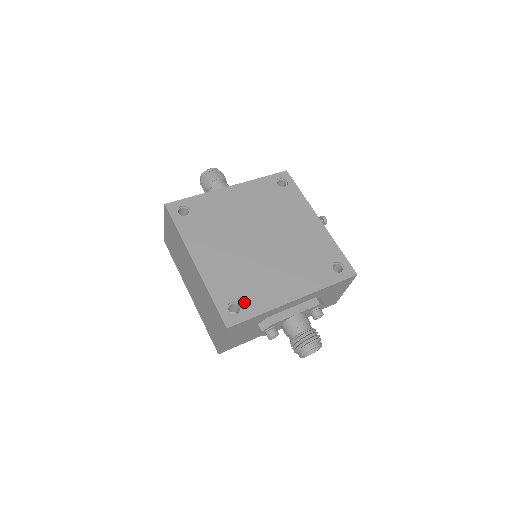
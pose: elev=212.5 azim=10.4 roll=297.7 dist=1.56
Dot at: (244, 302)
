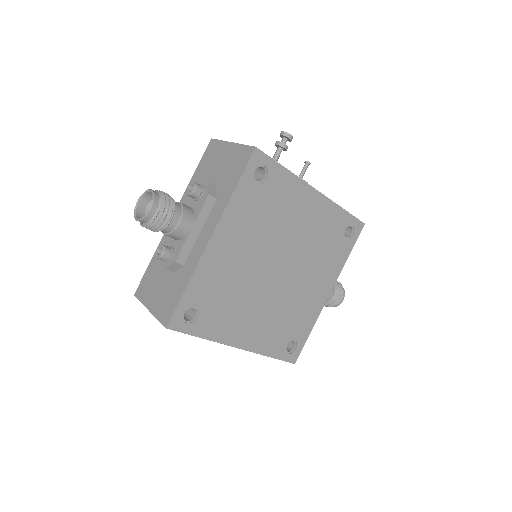
Dot at: (296, 336)
